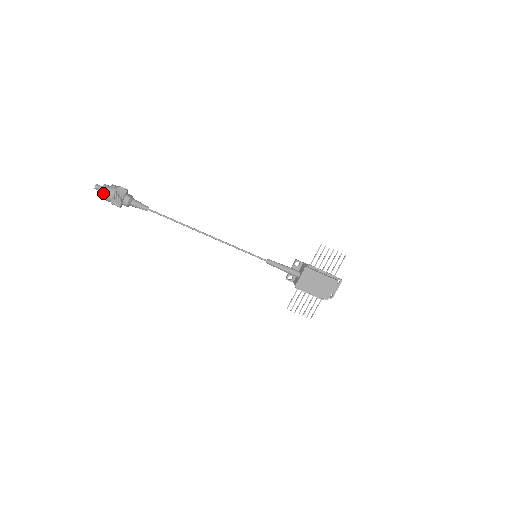
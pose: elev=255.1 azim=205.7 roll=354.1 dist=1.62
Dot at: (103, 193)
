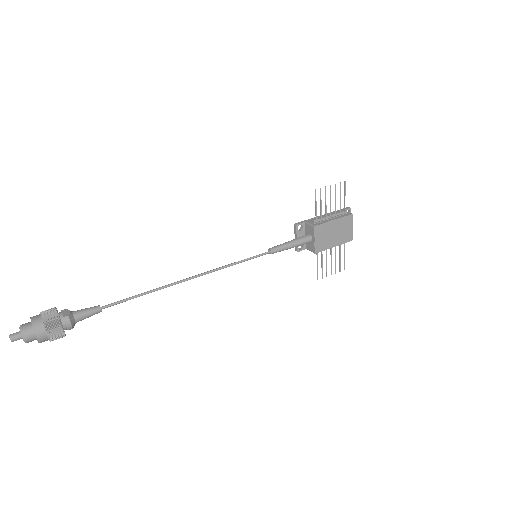
Dot at: (29, 339)
